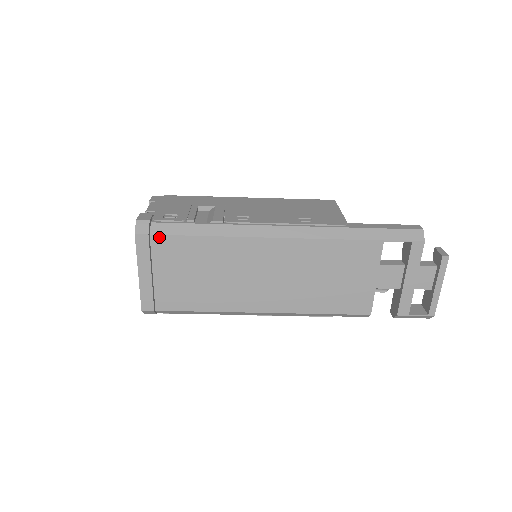
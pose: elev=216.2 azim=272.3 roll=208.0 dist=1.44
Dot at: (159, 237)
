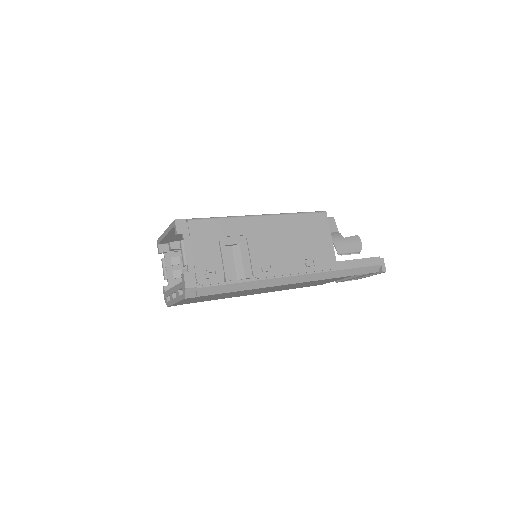
Dot at: (203, 296)
